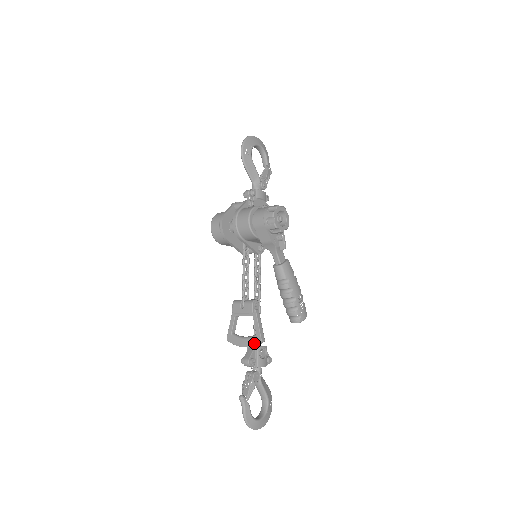
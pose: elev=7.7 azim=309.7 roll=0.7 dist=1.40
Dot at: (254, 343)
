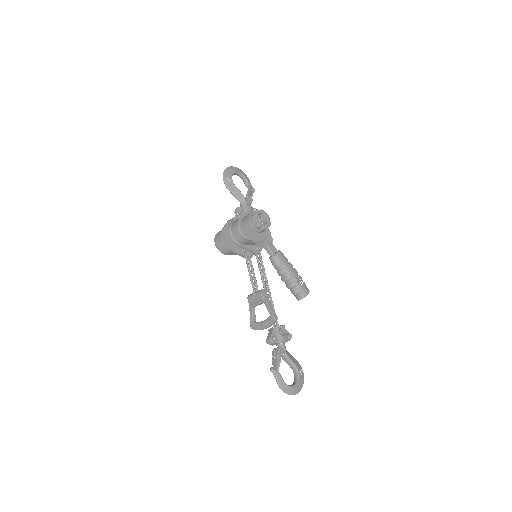
Dot at: (270, 323)
